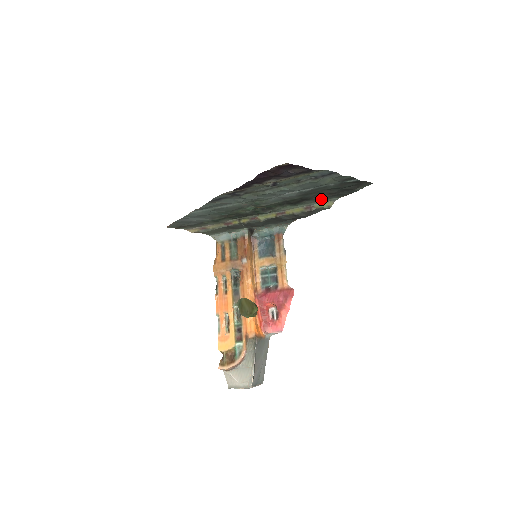
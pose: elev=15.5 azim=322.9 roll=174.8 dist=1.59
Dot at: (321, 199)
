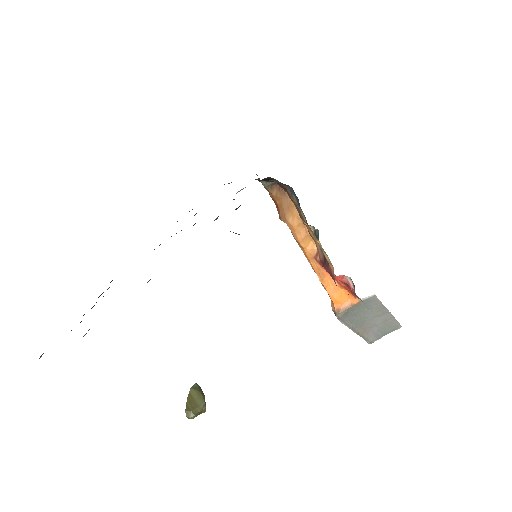
Dot at: occluded
